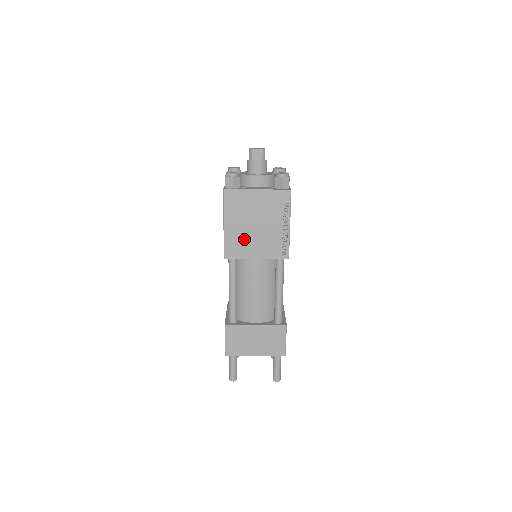
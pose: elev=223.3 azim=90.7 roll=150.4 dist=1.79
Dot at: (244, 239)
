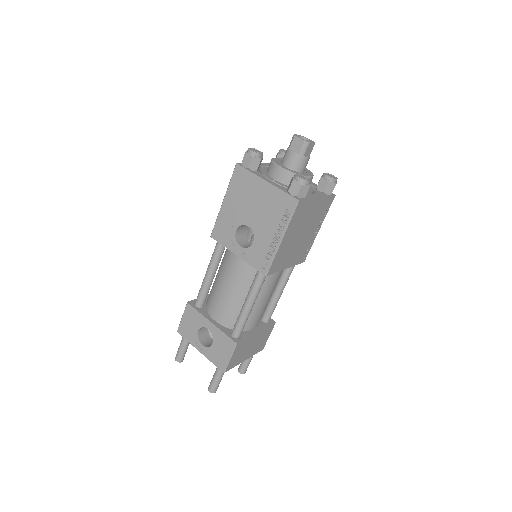
Dot at: (288, 251)
